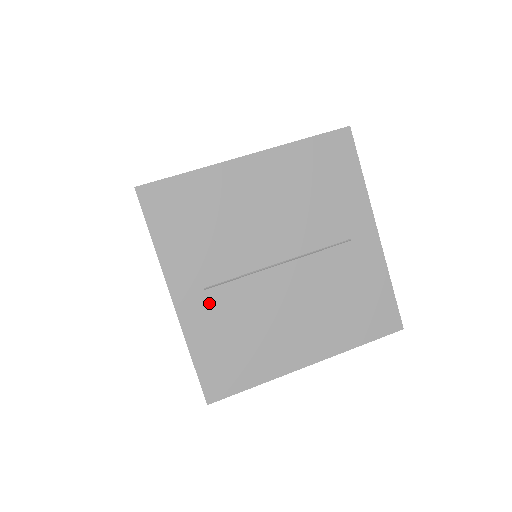
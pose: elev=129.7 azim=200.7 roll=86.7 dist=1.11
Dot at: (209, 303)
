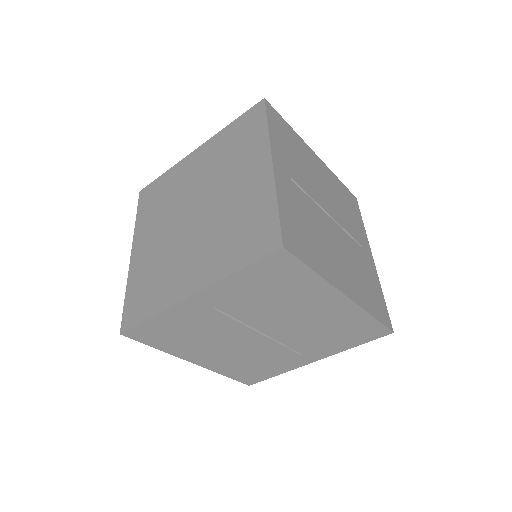
Dot at: (204, 313)
